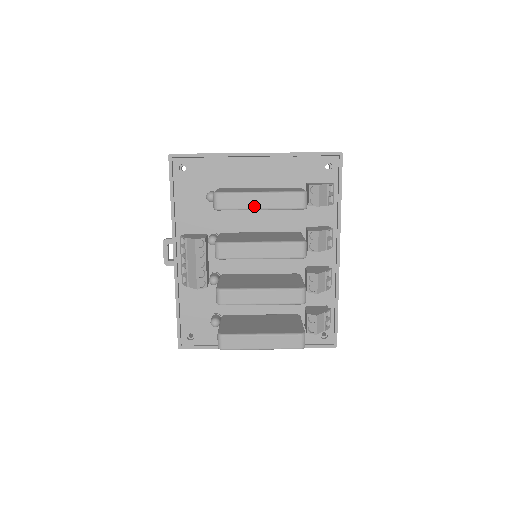
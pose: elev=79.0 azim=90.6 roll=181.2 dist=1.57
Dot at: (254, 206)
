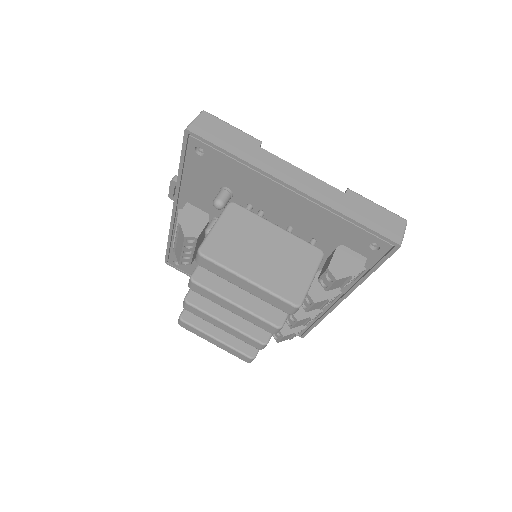
Dot at: (237, 284)
